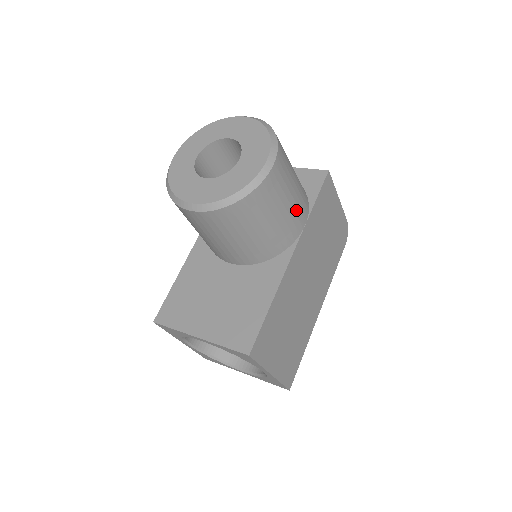
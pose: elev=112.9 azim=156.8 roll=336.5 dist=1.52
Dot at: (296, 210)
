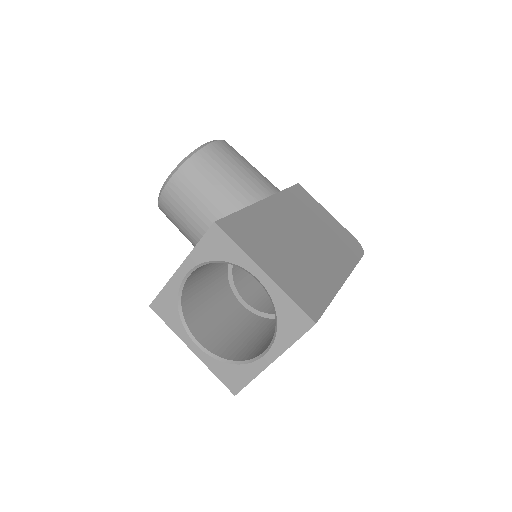
Dot at: (259, 177)
